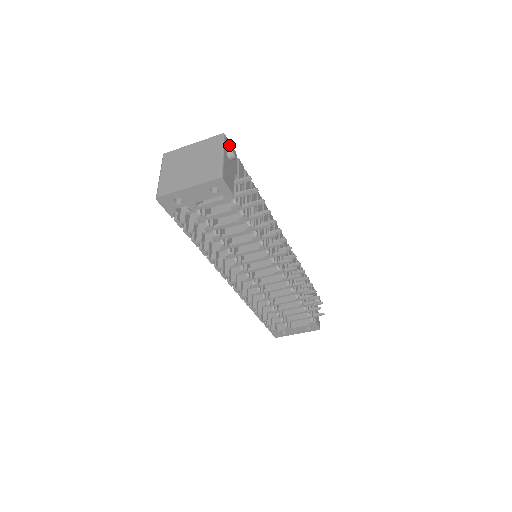
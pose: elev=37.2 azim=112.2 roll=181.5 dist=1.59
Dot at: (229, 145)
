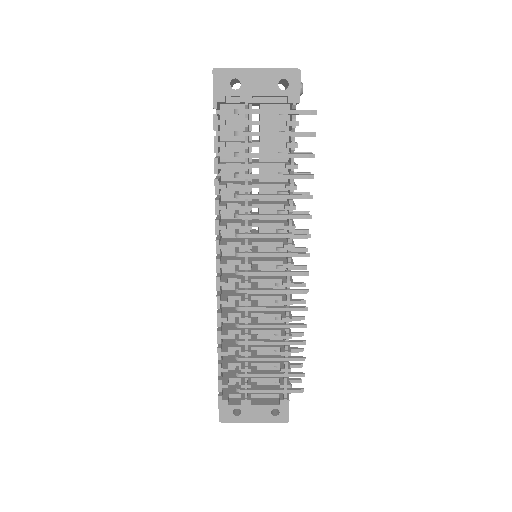
Dot at: occluded
